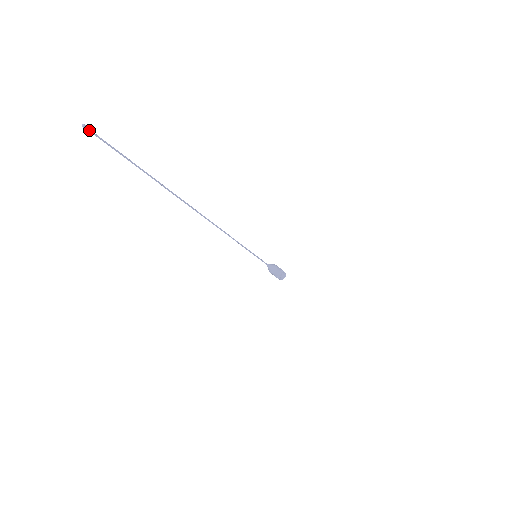
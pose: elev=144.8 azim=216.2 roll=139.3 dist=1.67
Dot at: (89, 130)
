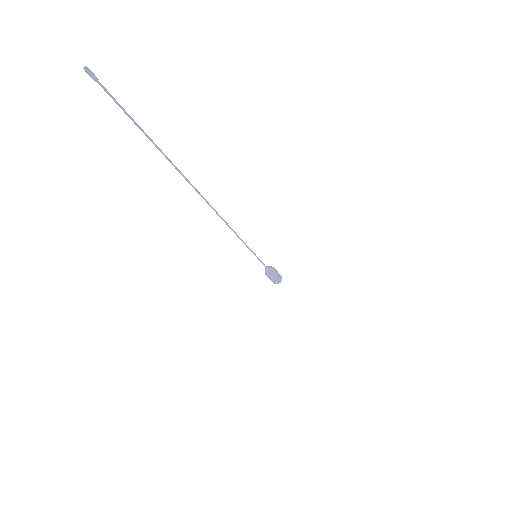
Dot at: (93, 74)
